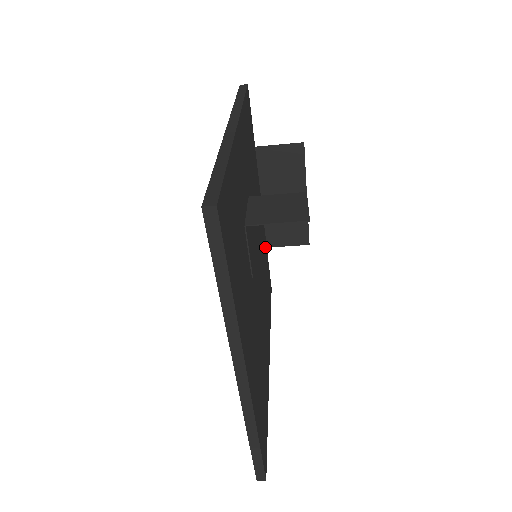
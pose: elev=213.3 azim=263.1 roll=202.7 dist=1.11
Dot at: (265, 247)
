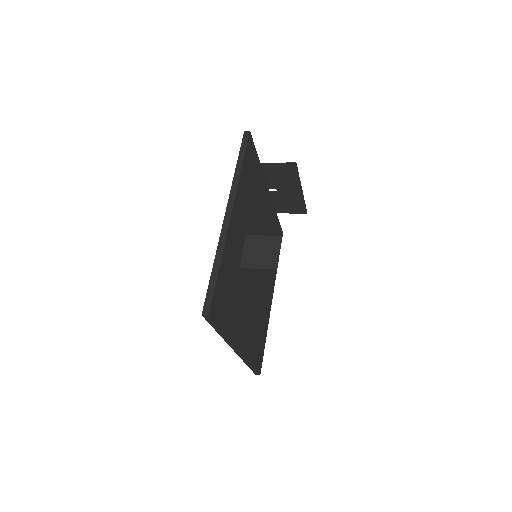
Dot at: (273, 218)
